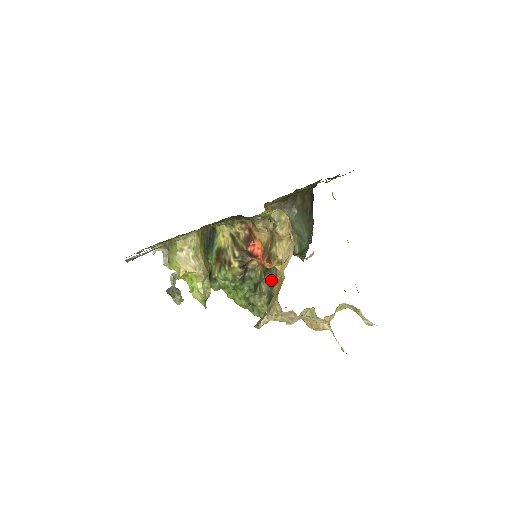
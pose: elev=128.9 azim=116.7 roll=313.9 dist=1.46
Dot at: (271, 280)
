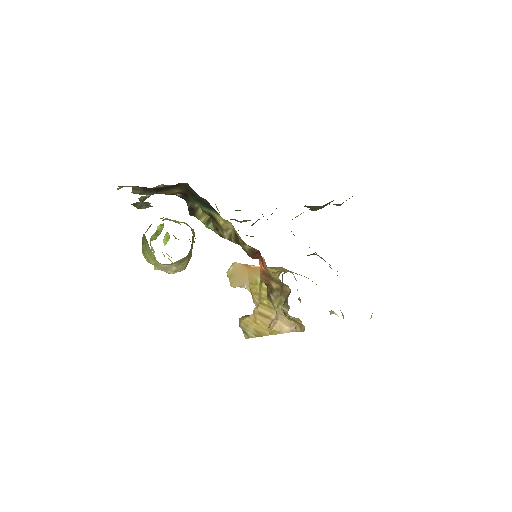
Dot at: occluded
